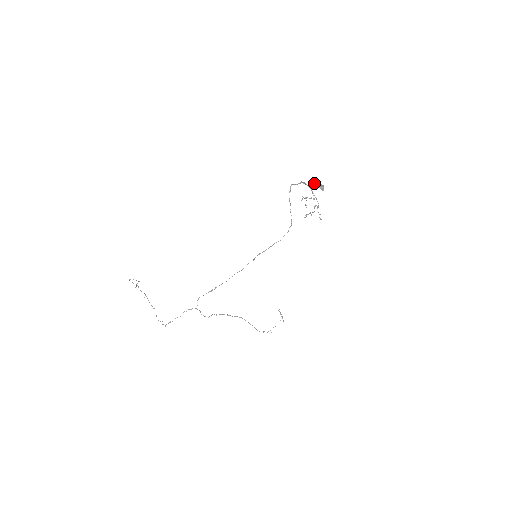
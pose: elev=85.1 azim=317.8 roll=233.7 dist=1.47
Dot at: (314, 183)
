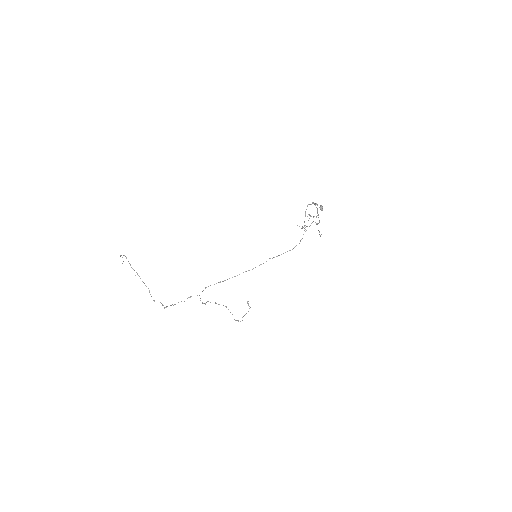
Dot at: occluded
